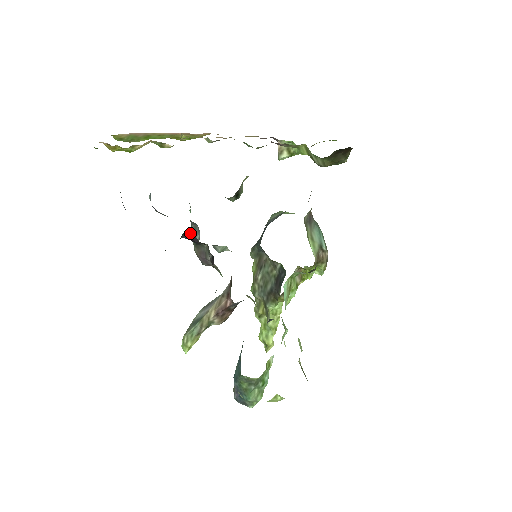
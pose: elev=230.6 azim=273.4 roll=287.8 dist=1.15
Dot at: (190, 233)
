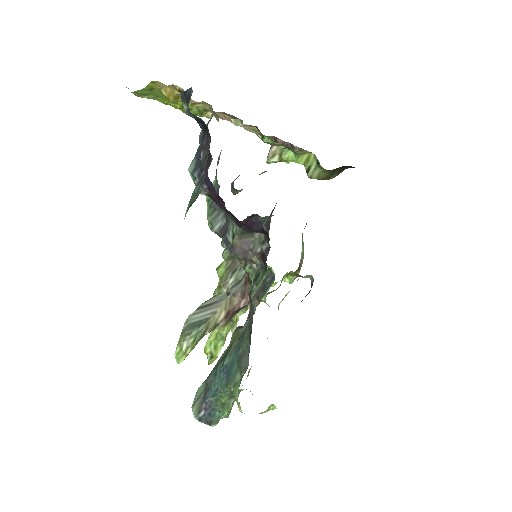
Dot at: (257, 218)
